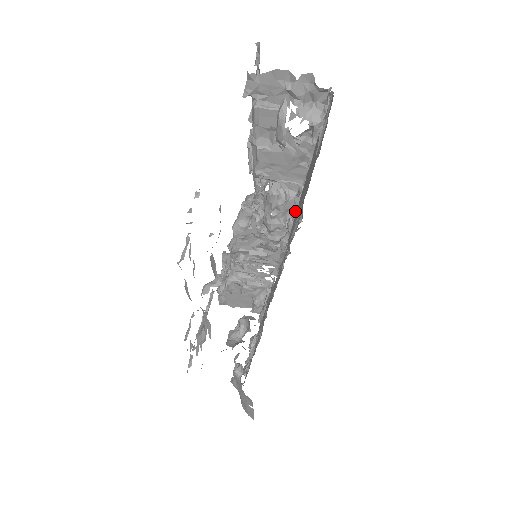
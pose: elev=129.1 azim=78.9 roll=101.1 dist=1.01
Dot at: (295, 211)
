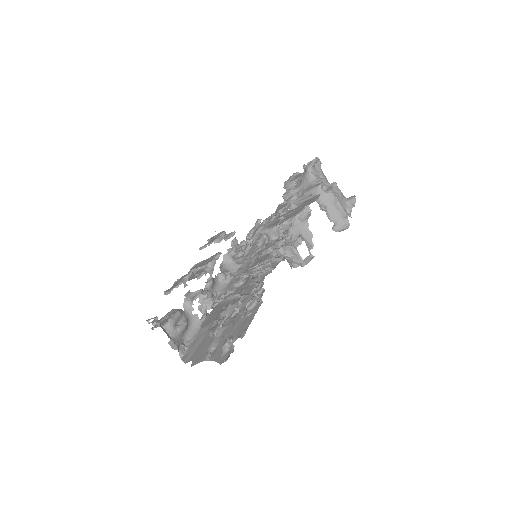
Dot at: (251, 299)
